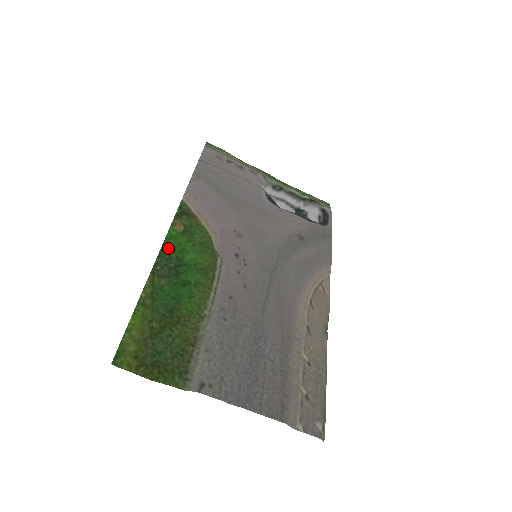
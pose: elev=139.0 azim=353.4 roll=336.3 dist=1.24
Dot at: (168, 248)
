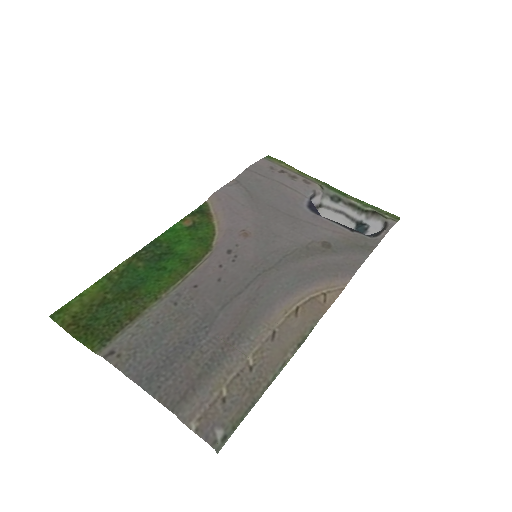
Dot at: (164, 238)
